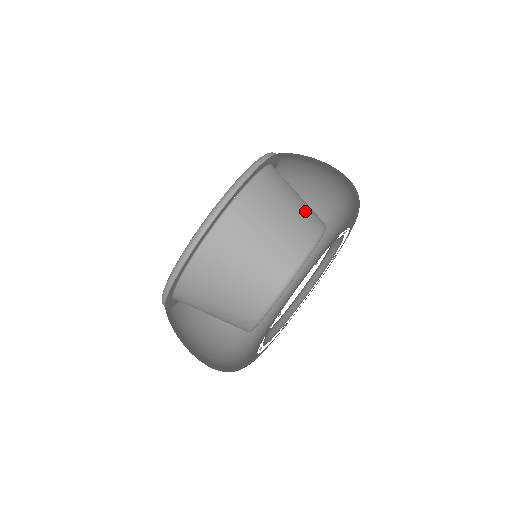
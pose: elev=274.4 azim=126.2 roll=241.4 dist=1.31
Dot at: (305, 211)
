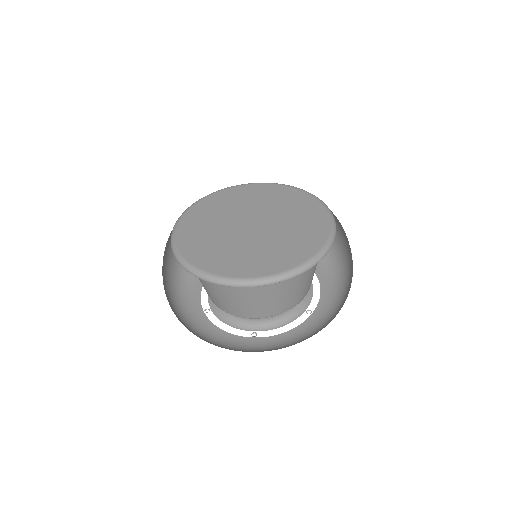
Dot at: occluded
